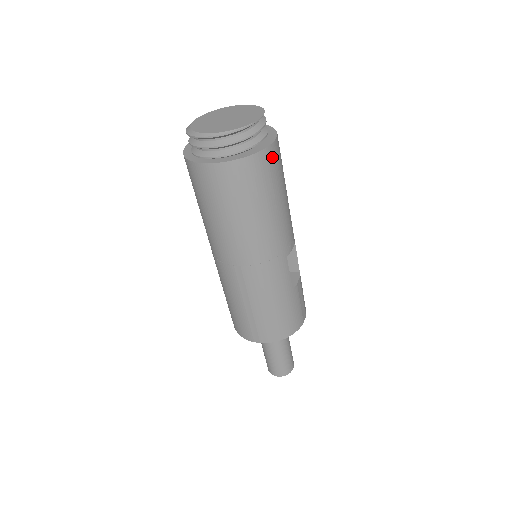
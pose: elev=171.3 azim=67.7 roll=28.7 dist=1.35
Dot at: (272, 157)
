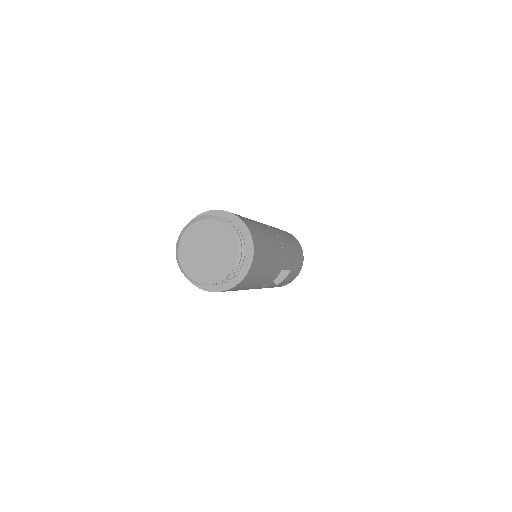
Dot at: (239, 285)
